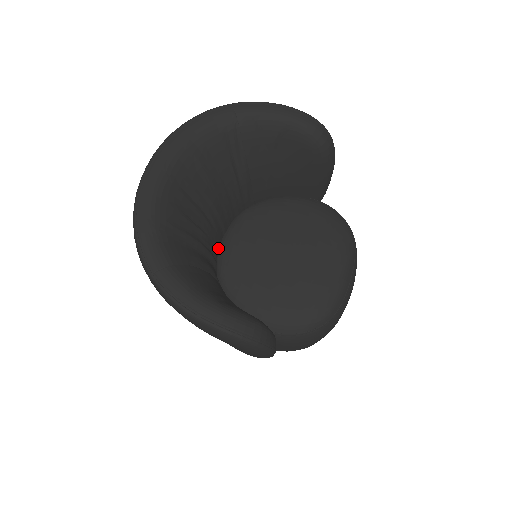
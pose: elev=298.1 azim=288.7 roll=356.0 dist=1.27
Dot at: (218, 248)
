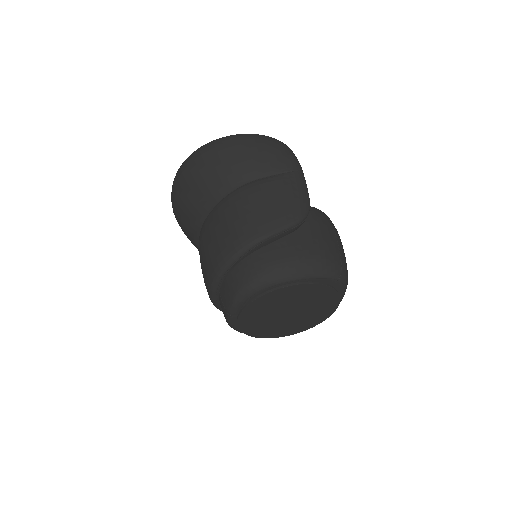
Dot at: occluded
